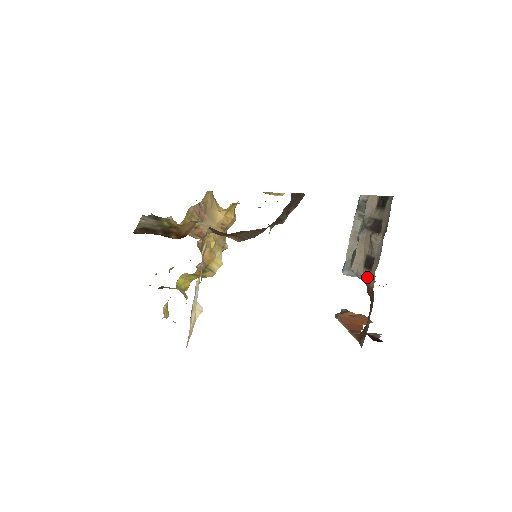
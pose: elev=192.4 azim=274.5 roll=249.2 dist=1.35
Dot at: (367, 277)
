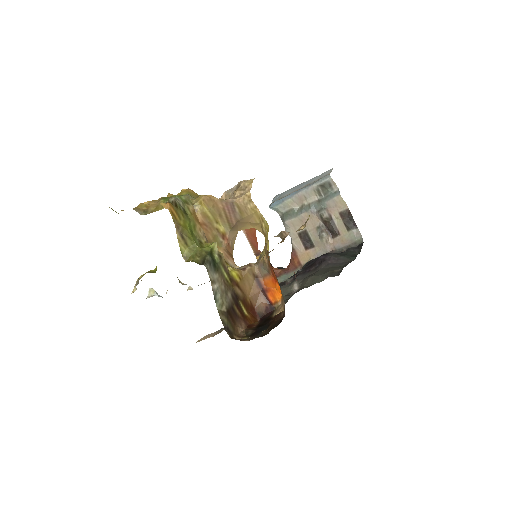
Dot at: (298, 247)
